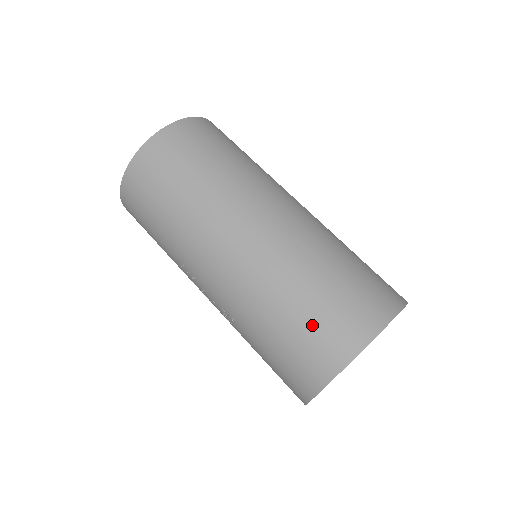
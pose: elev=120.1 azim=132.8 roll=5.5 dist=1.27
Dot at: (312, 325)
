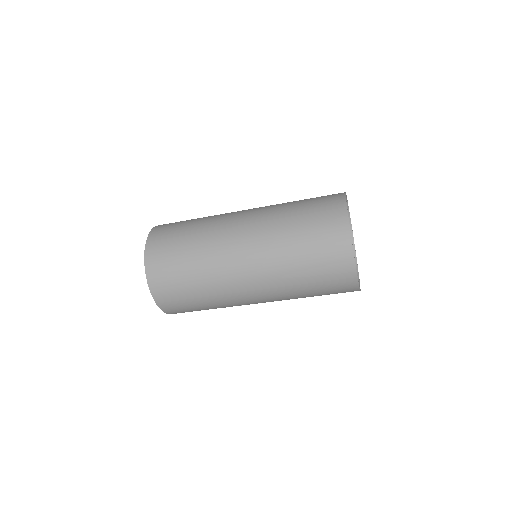
Dot at: (322, 274)
